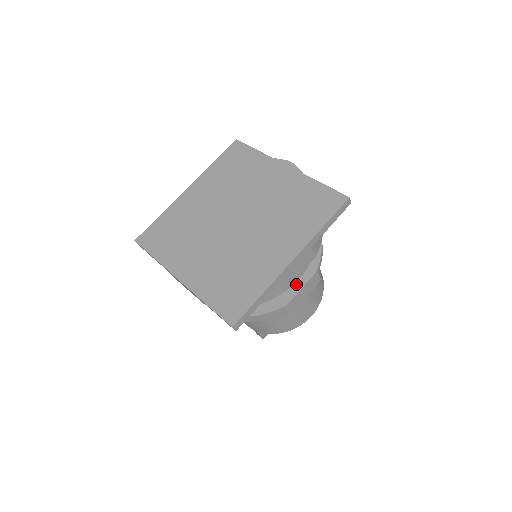
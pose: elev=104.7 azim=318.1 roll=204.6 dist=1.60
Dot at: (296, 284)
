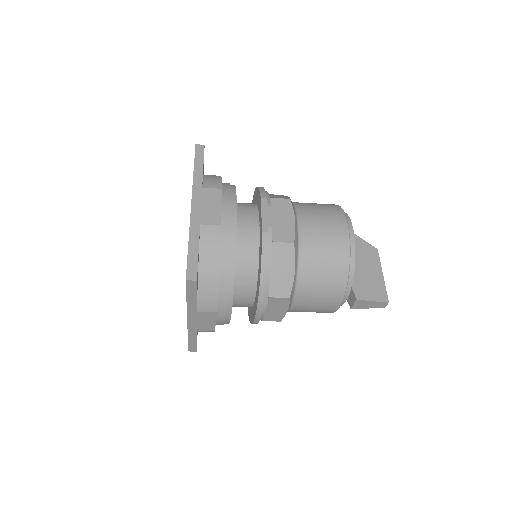
Dot at: (260, 221)
